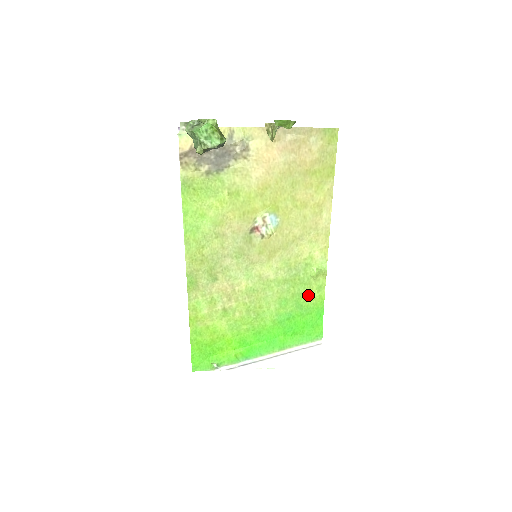
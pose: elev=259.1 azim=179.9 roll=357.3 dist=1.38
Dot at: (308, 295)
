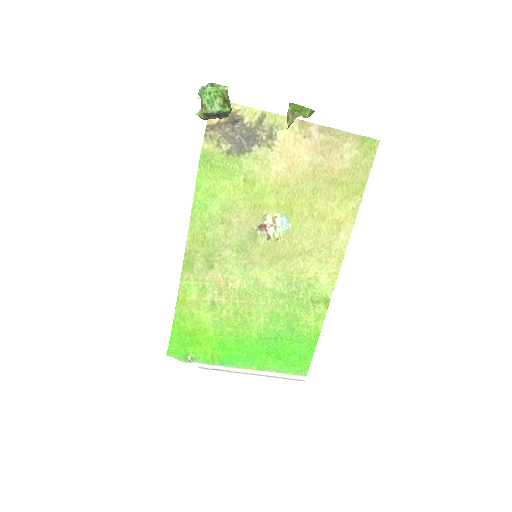
Dot at: (303, 320)
